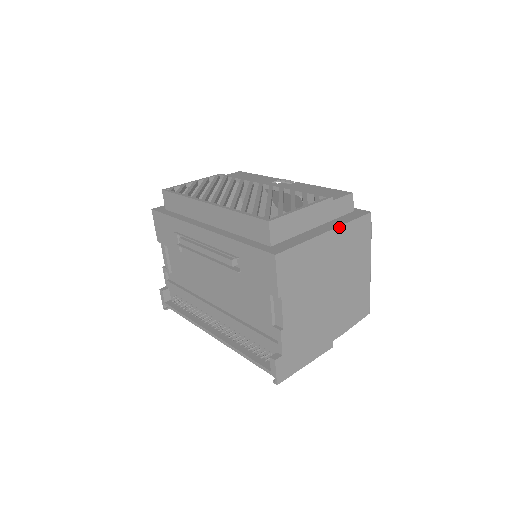
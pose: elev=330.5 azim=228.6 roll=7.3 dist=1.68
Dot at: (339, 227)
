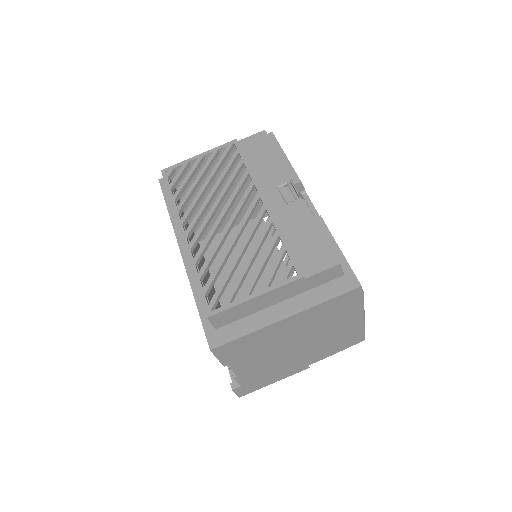
Dot at: (304, 310)
